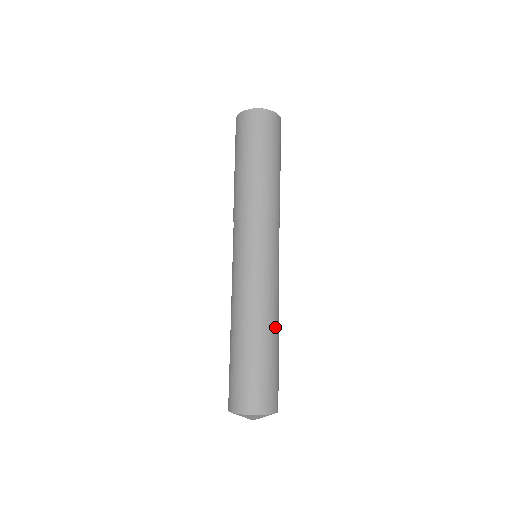
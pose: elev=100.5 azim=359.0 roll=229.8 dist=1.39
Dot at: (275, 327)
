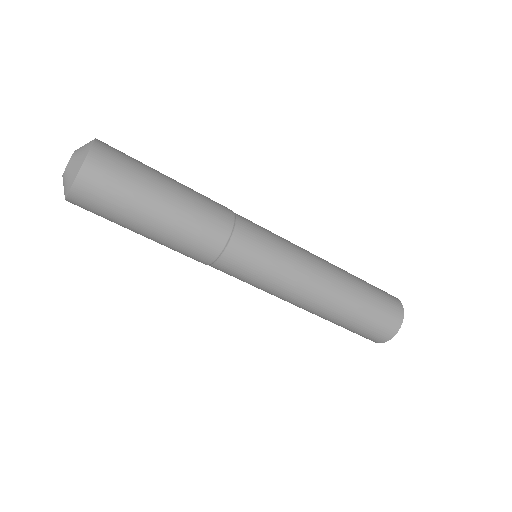
Dot at: (336, 267)
